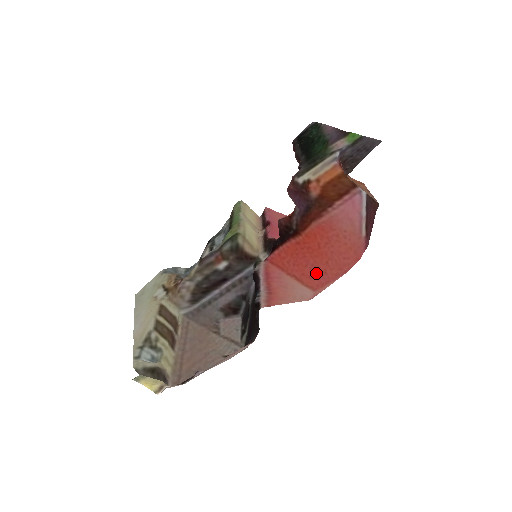
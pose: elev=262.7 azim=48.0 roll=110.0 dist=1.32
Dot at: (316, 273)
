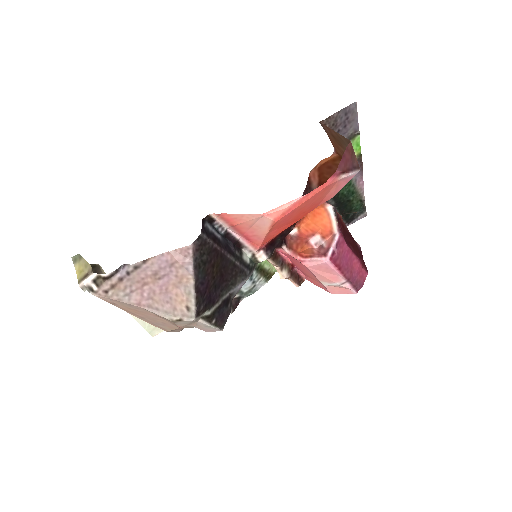
Dot at: (287, 218)
